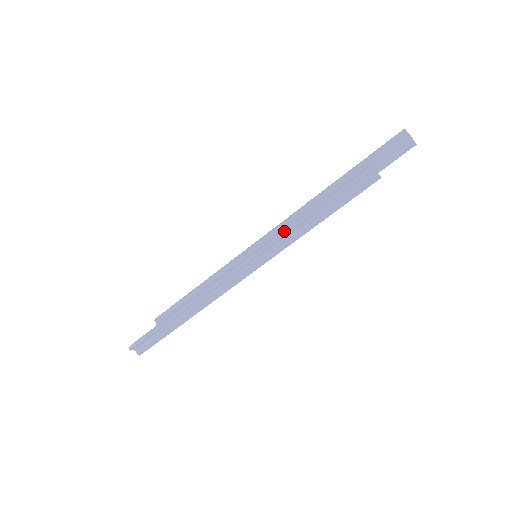
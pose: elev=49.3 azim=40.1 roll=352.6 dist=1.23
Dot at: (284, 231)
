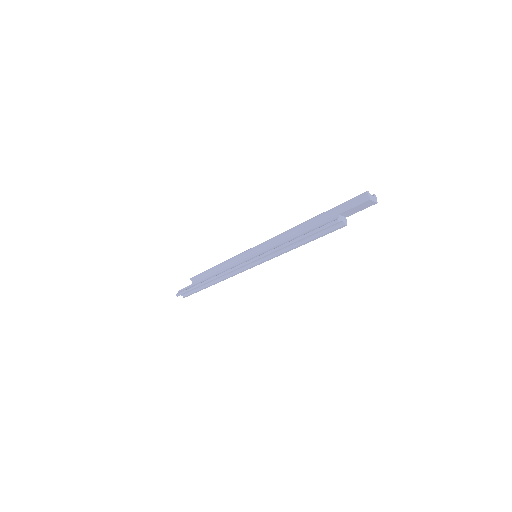
Dot at: (273, 250)
